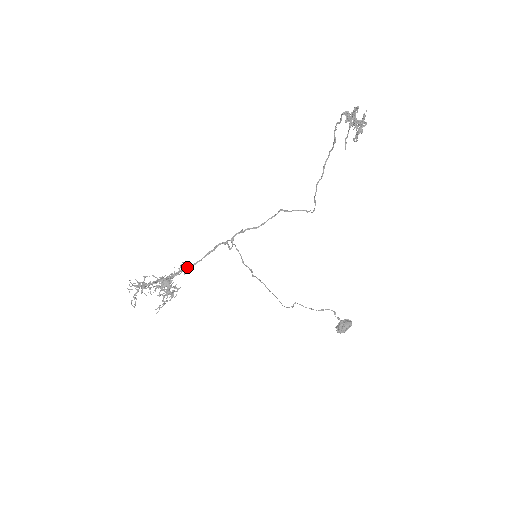
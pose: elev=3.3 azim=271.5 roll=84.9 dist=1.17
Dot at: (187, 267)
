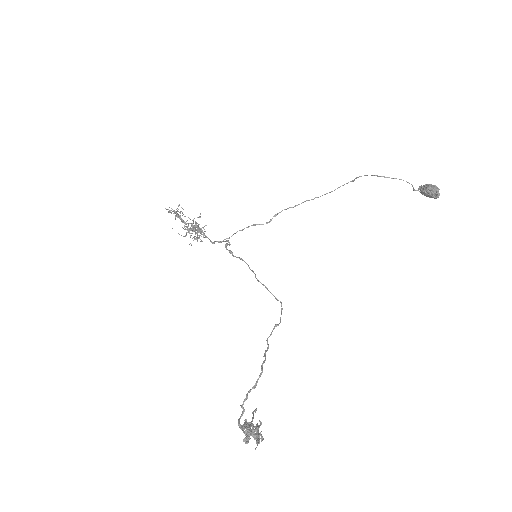
Dot at: occluded
